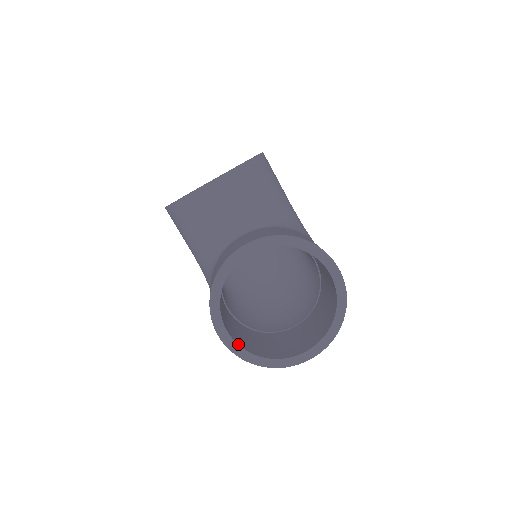
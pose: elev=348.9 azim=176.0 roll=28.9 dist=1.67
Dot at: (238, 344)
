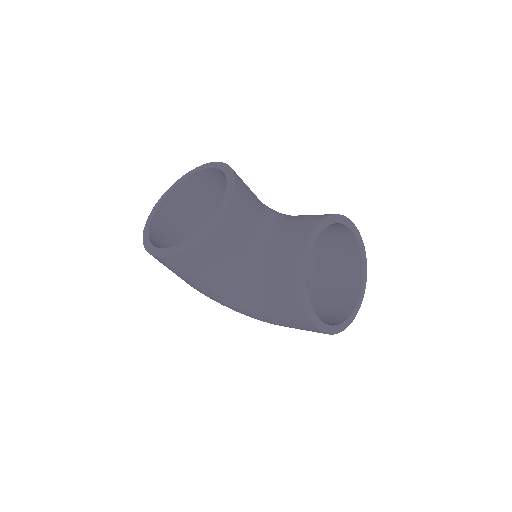
Dot at: (327, 325)
